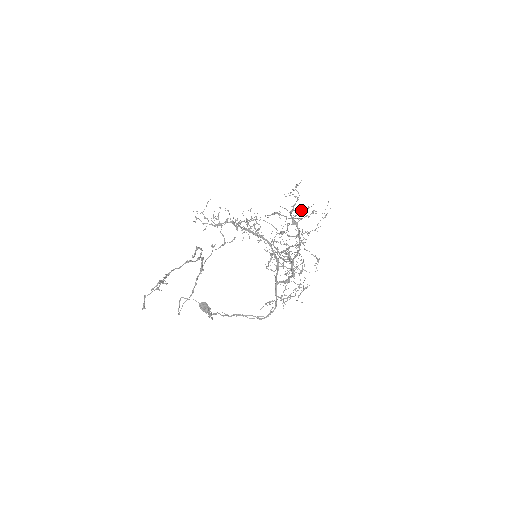
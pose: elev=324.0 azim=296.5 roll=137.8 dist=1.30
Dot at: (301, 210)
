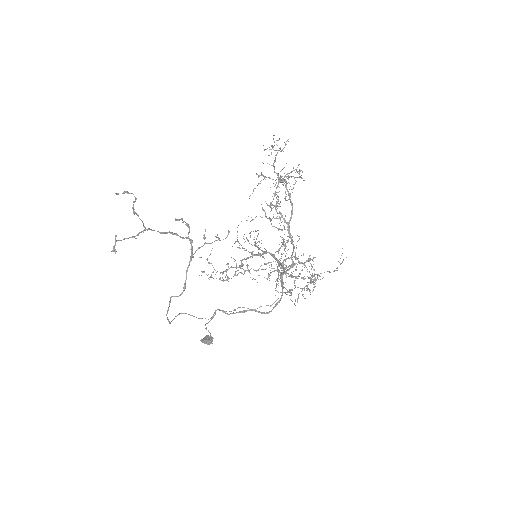
Dot at: (280, 151)
